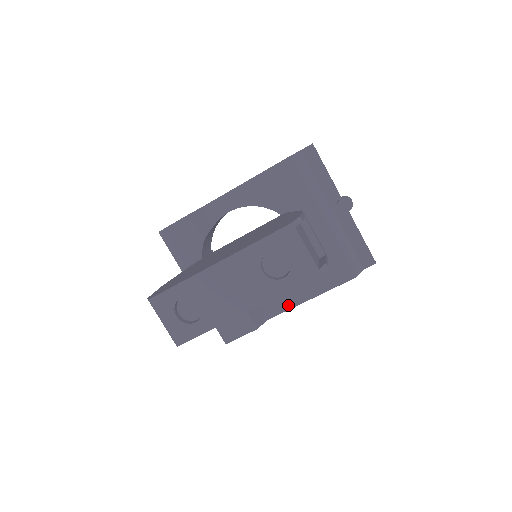
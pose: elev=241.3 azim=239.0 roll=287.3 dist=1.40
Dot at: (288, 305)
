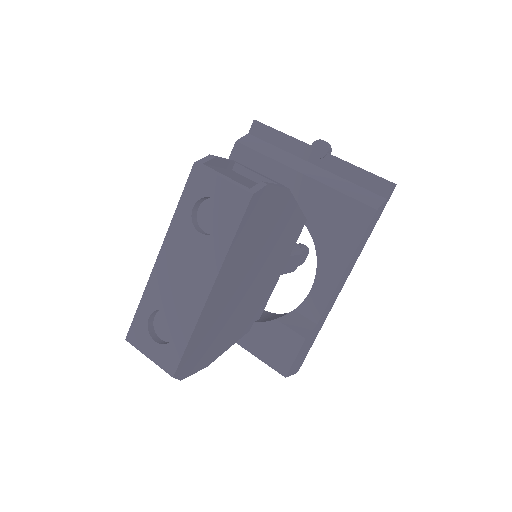
Dot at: (327, 292)
